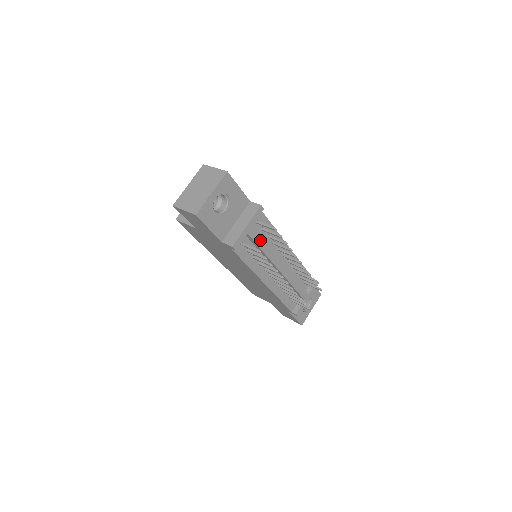
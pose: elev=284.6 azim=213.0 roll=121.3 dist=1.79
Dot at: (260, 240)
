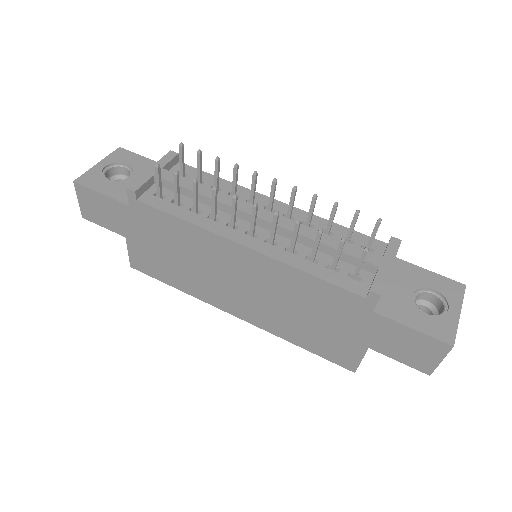
Dot at: (187, 182)
